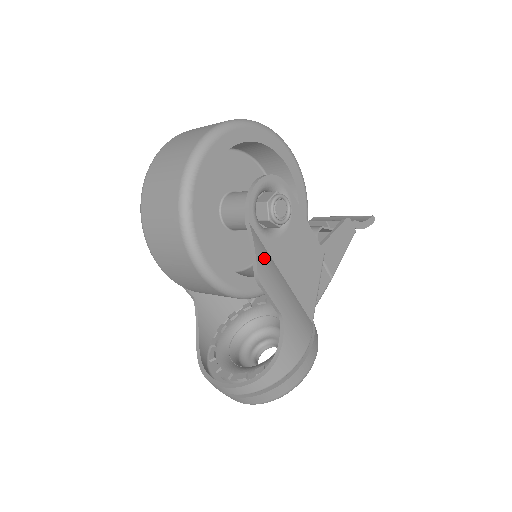
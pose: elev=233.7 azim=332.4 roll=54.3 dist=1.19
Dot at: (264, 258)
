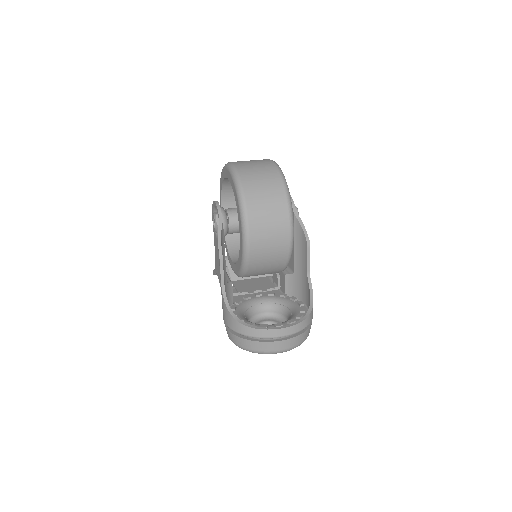
Dot at: (302, 235)
